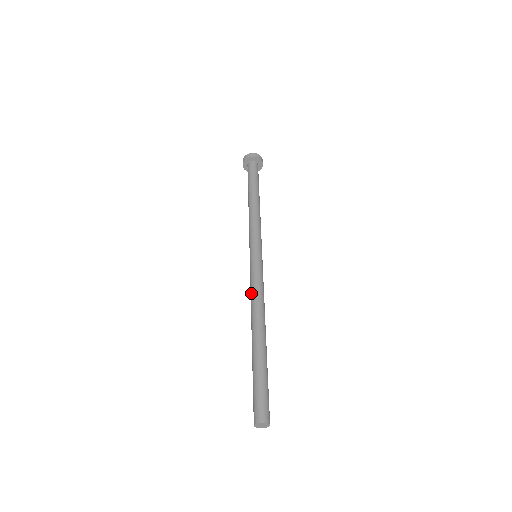
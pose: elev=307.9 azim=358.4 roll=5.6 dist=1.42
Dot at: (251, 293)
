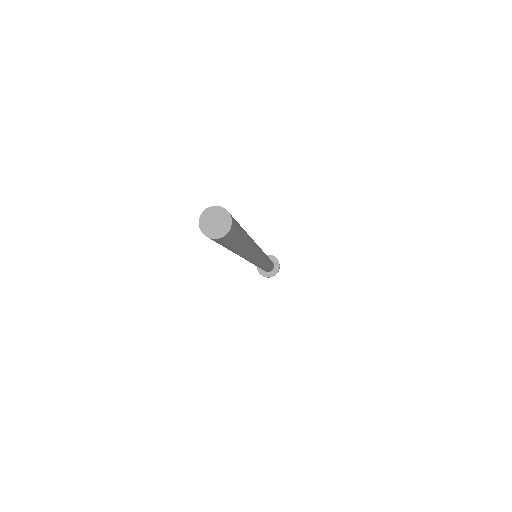
Dot at: occluded
